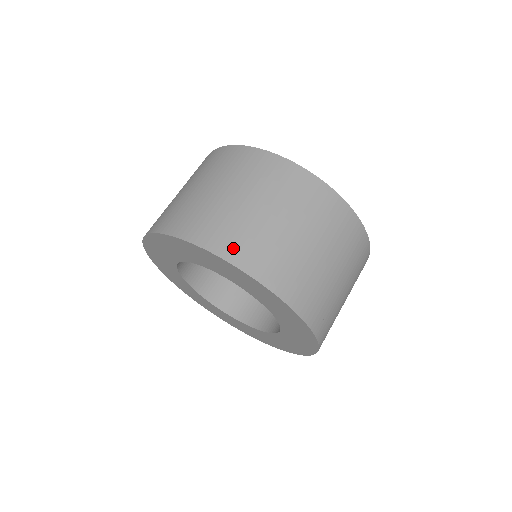
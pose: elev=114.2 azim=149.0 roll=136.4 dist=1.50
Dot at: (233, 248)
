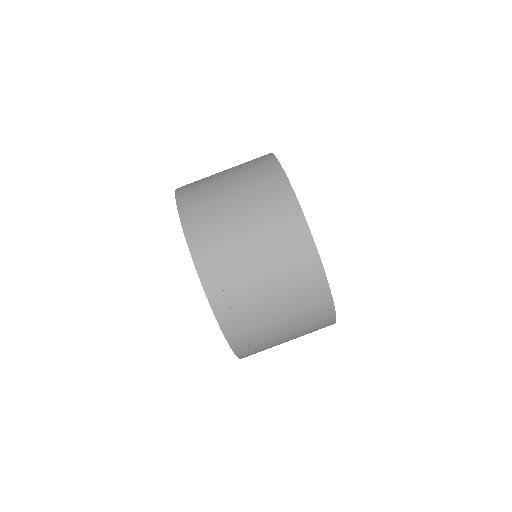
Dot at: (218, 288)
